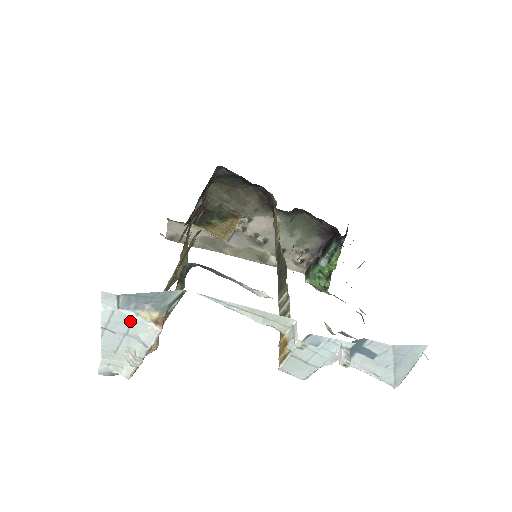
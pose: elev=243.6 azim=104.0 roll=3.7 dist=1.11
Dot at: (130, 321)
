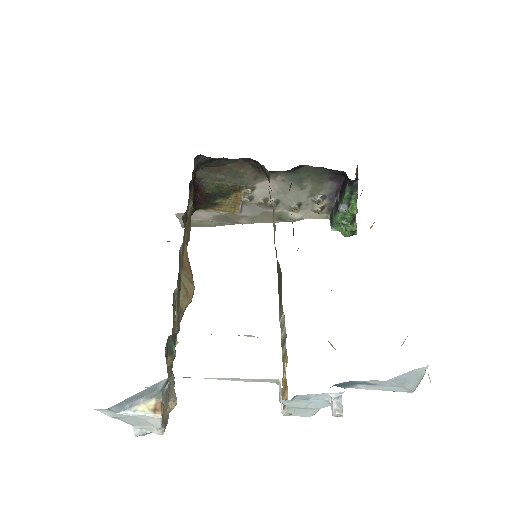
Dot at: (132, 416)
